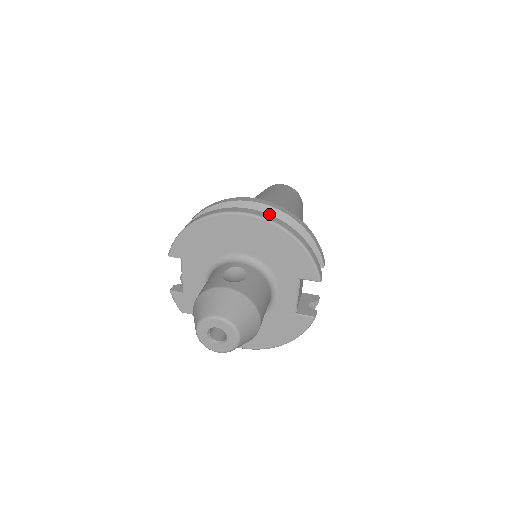
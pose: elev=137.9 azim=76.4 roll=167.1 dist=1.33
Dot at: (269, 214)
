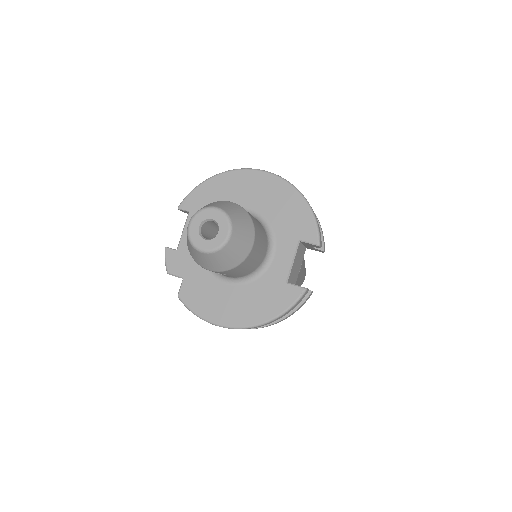
Dot at: occluded
